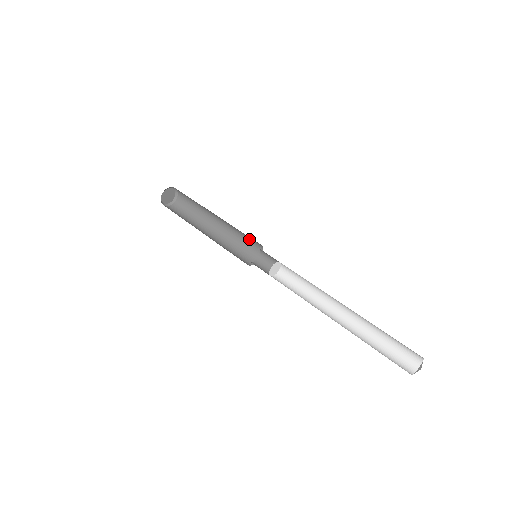
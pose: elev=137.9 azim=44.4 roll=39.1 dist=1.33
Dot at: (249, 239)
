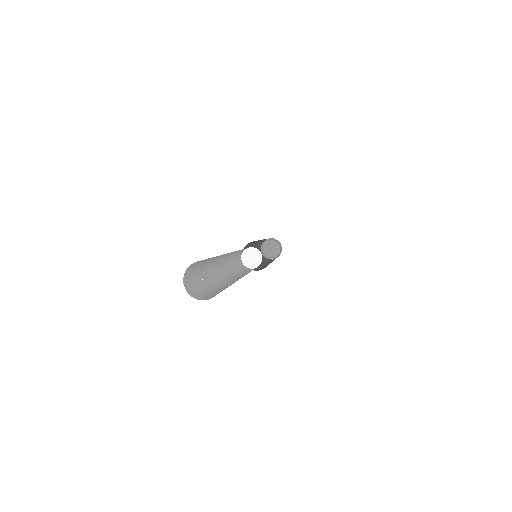
Dot at: occluded
